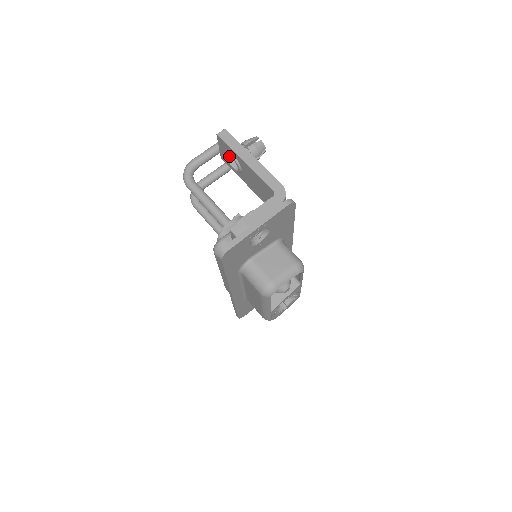
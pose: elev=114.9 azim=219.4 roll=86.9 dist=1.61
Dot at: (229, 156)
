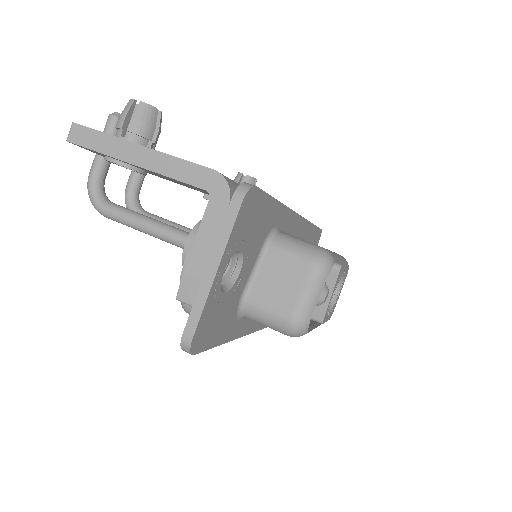
Dot at: occluded
